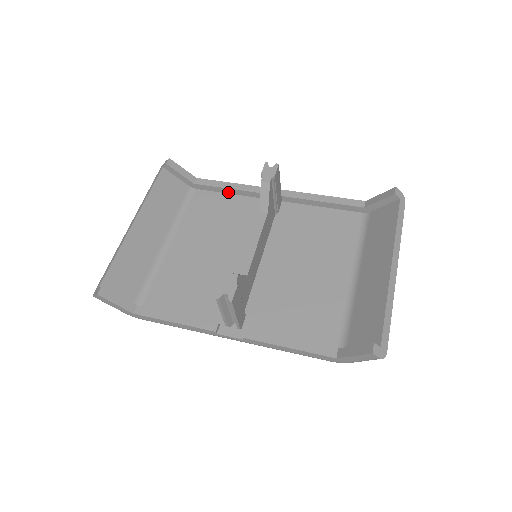
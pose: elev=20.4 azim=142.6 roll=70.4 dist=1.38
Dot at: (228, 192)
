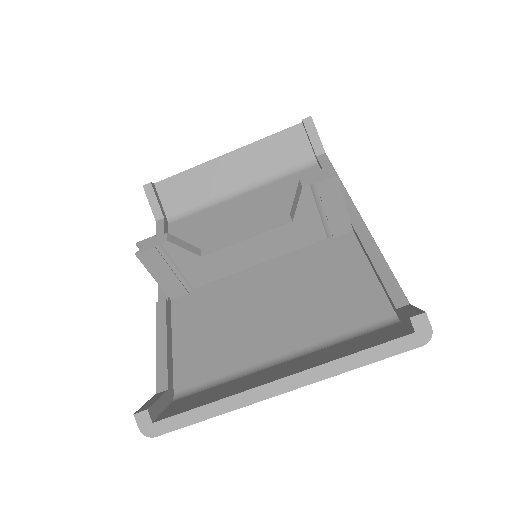
Dot at: occluded
